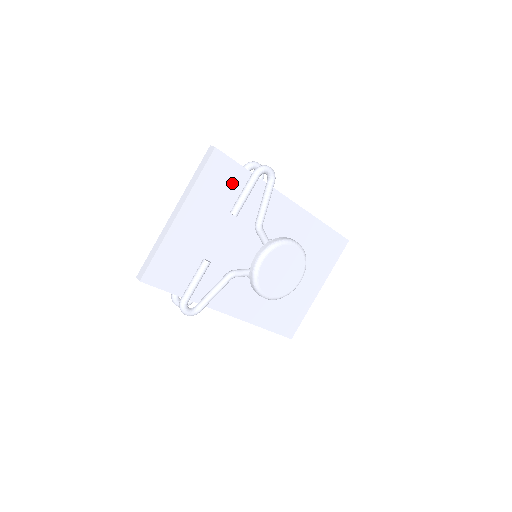
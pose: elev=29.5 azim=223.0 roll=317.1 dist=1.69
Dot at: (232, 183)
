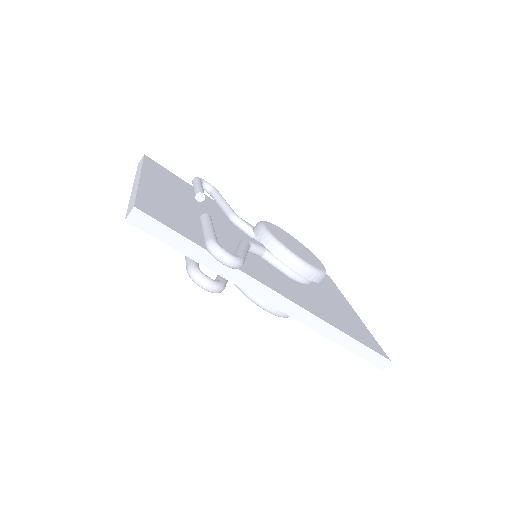
Dot at: (179, 183)
